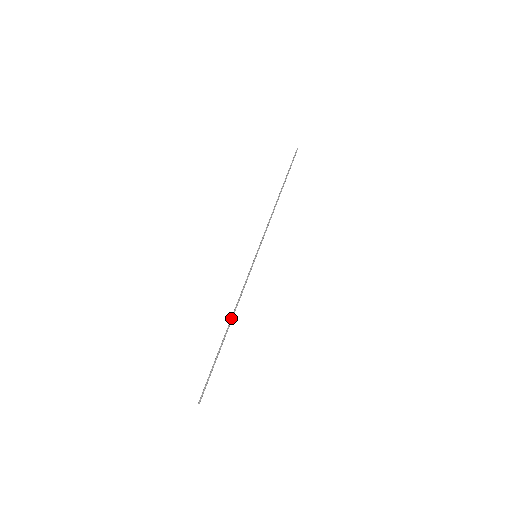
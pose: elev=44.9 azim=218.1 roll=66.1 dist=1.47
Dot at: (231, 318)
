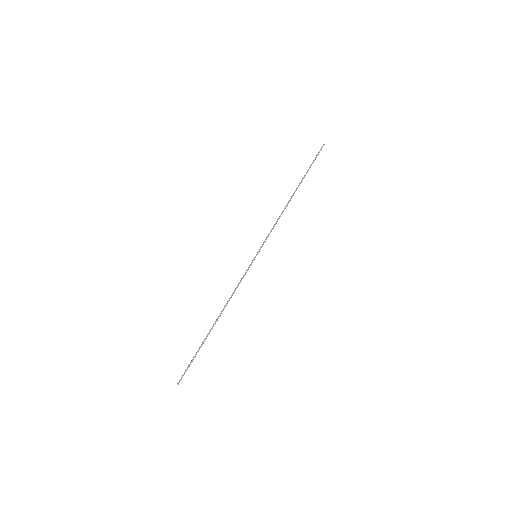
Dot at: (220, 313)
